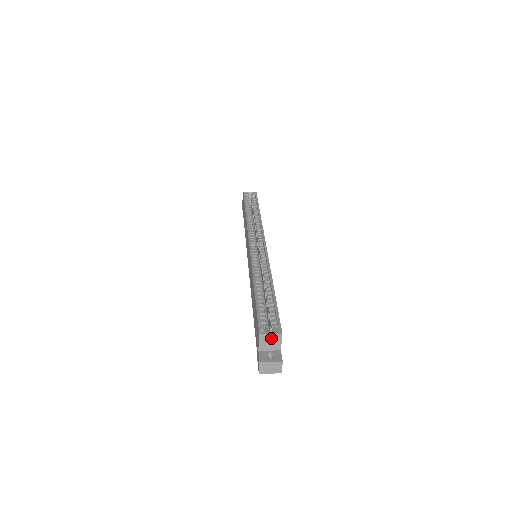
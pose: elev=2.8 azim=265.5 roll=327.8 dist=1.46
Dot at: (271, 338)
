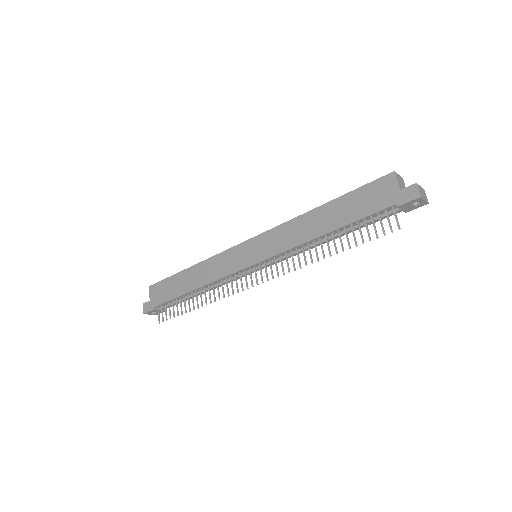
Dot at: (400, 180)
